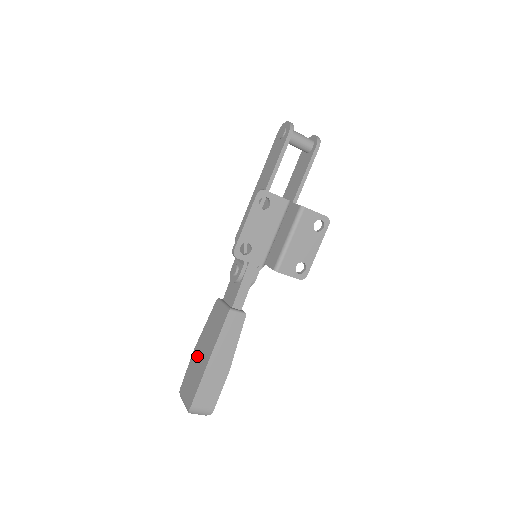
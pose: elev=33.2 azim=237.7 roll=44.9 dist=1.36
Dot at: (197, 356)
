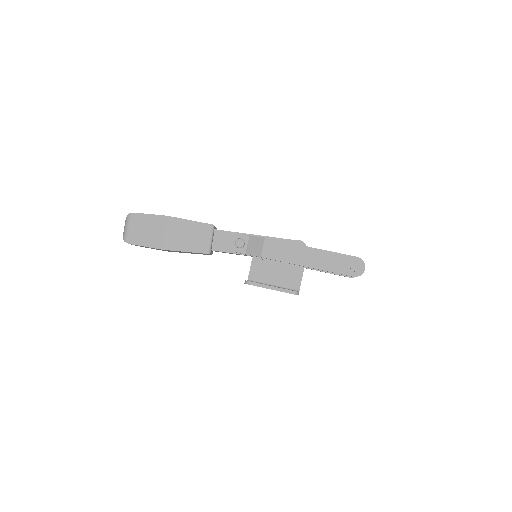
Dot at: (164, 227)
